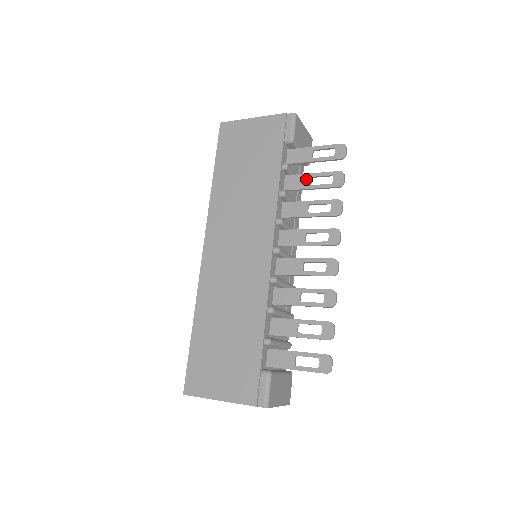
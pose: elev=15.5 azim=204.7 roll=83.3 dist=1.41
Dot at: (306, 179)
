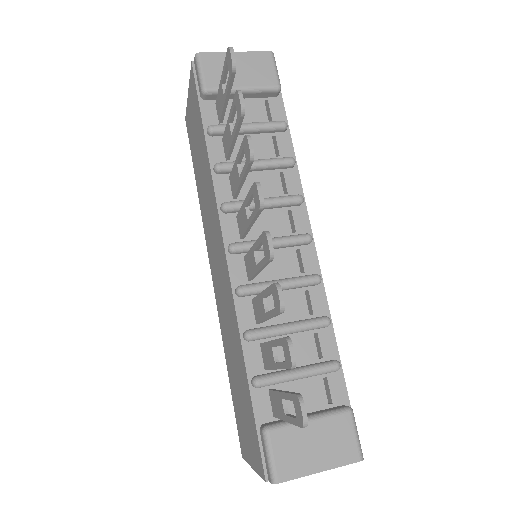
Dot at: (228, 130)
